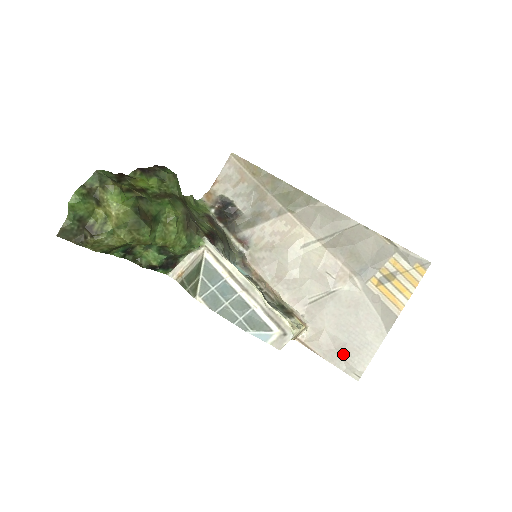
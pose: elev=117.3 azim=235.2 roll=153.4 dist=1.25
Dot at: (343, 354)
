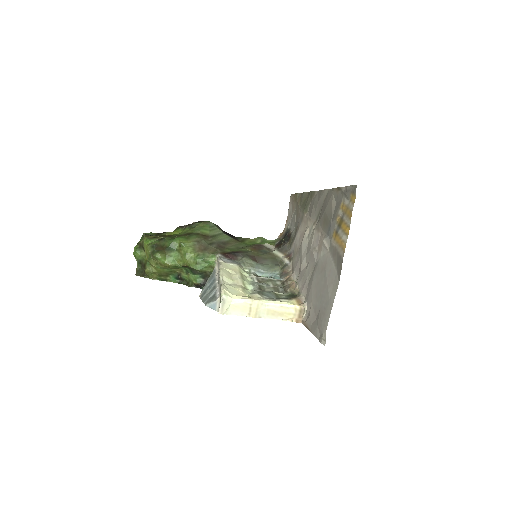
Dot at: (318, 321)
